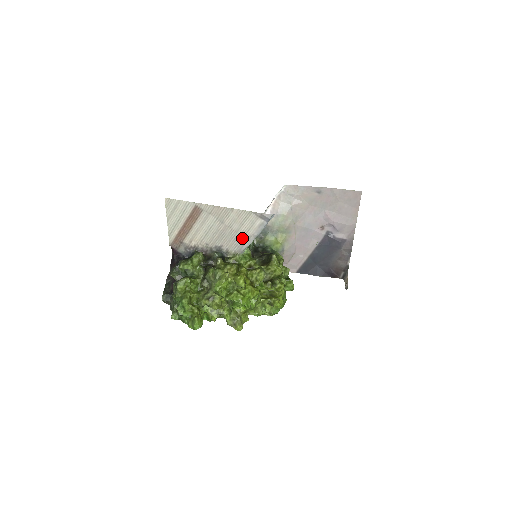
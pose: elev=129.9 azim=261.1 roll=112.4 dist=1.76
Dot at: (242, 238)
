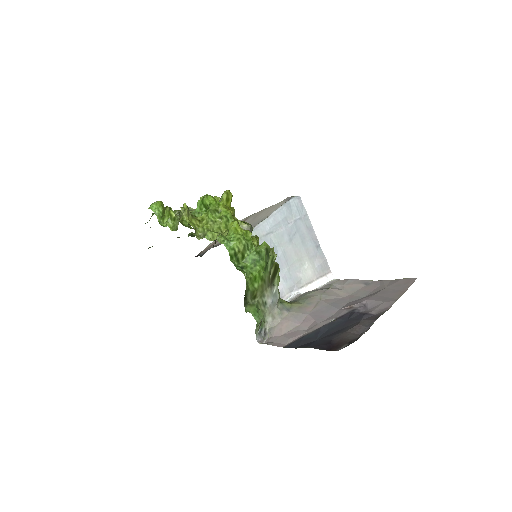
Dot at: (259, 222)
